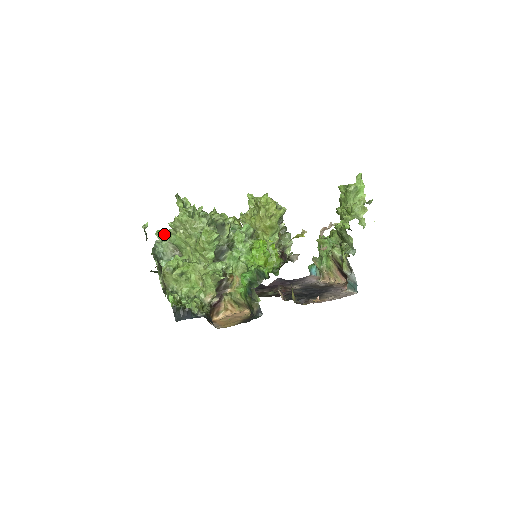
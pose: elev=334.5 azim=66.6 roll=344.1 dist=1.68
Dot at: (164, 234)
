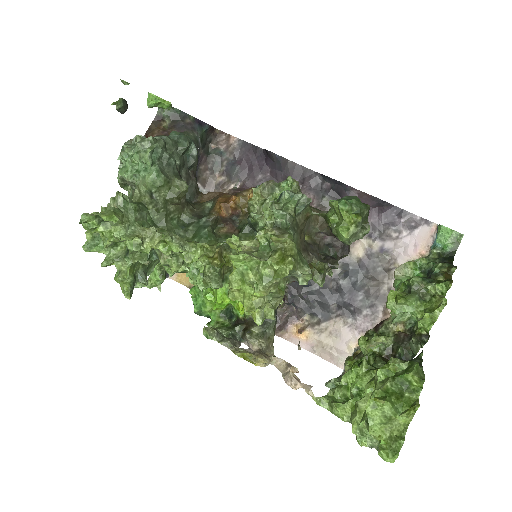
Dot at: occluded
